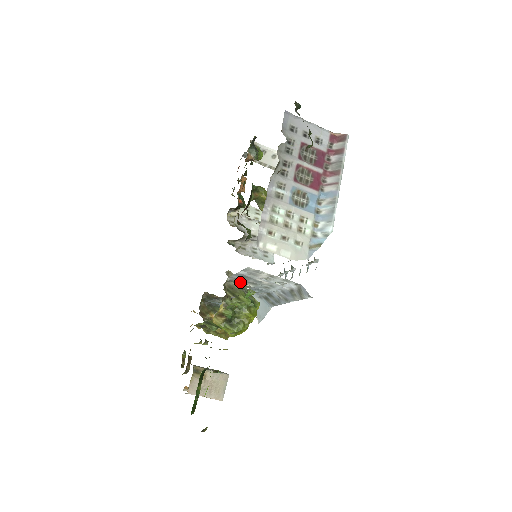
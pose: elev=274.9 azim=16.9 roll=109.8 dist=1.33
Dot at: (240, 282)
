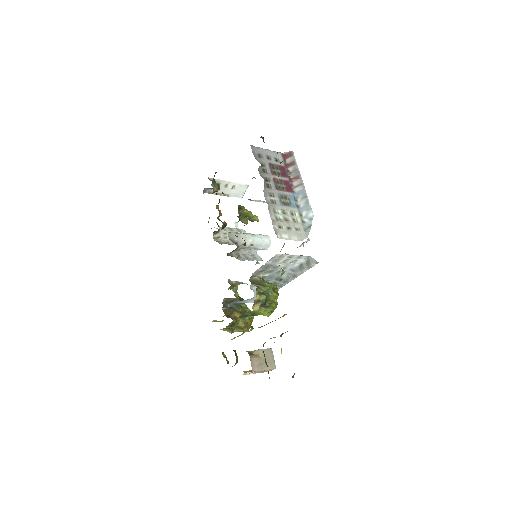
Dot at: (260, 274)
